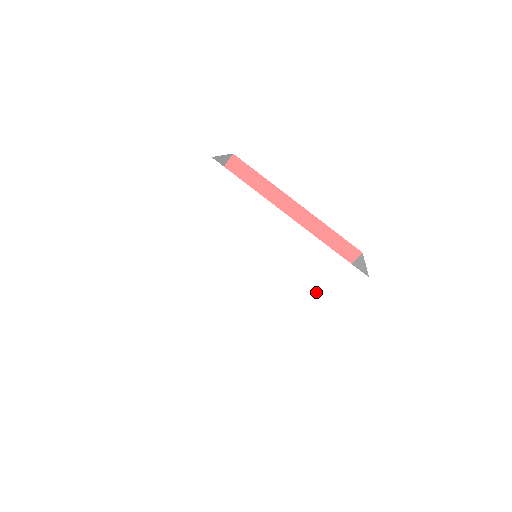
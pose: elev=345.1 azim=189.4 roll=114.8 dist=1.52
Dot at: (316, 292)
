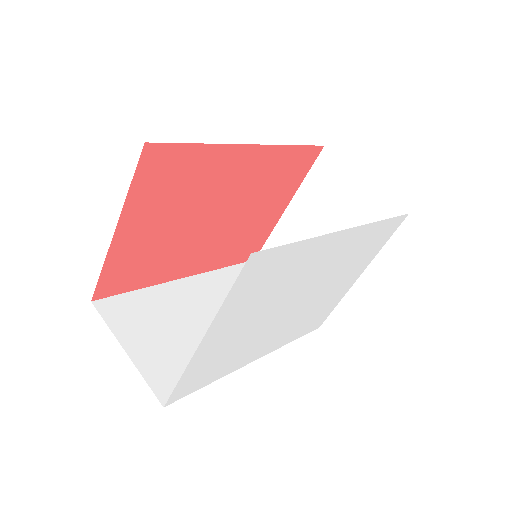
Dot at: (362, 260)
